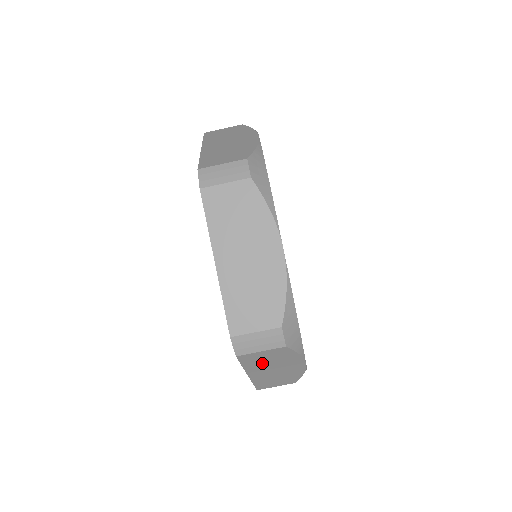
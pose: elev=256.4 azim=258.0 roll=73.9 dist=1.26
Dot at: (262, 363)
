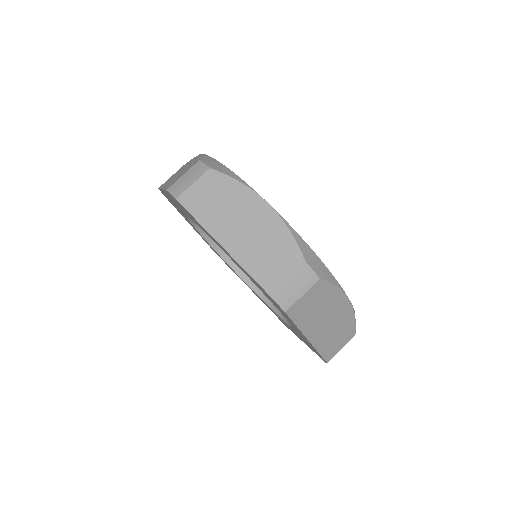
Dot at: (214, 211)
